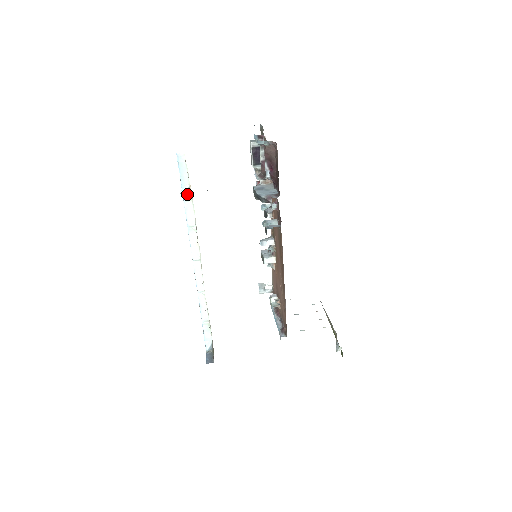
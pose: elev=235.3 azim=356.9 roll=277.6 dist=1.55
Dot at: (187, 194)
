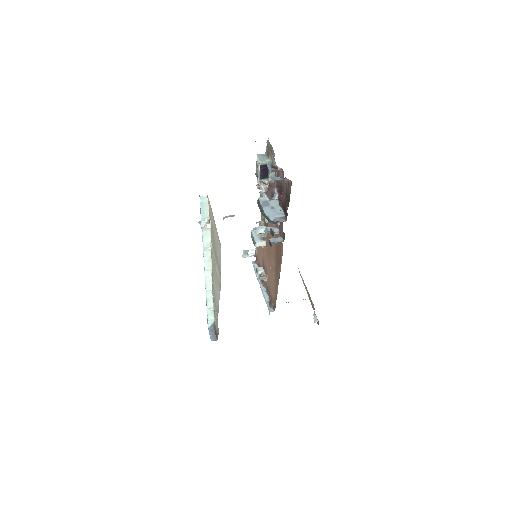
Dot at: (206, 226)
